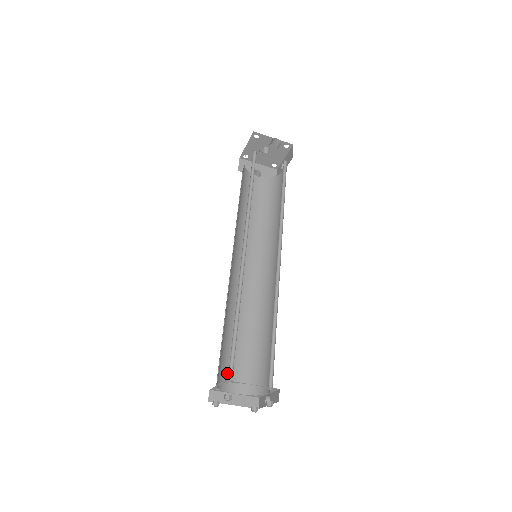
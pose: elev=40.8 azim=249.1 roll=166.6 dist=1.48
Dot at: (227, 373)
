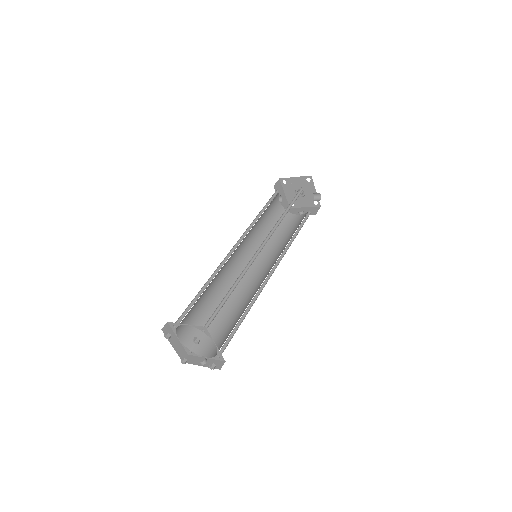
Dot at: (185, 320)
